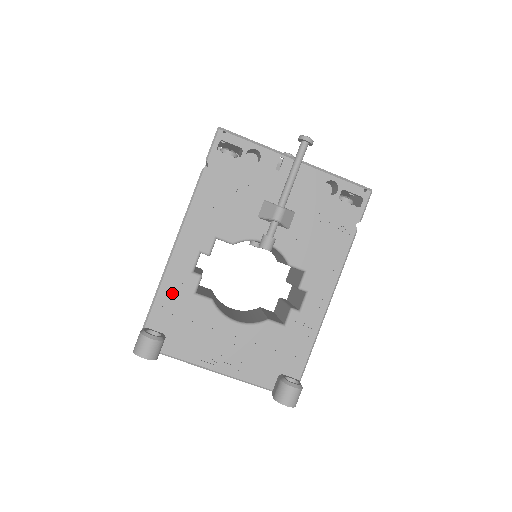
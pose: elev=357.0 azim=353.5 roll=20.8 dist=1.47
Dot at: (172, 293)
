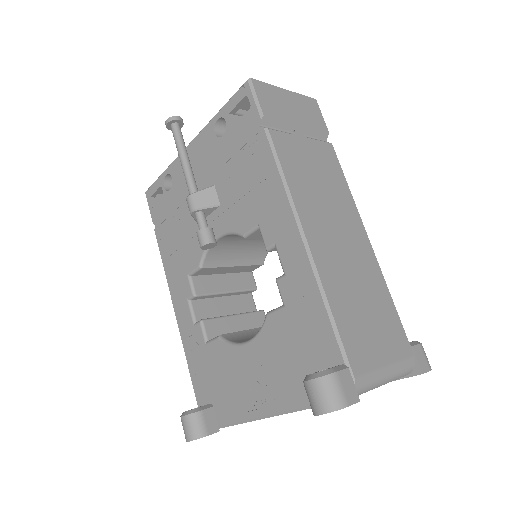
Dot at: (195, 357)
